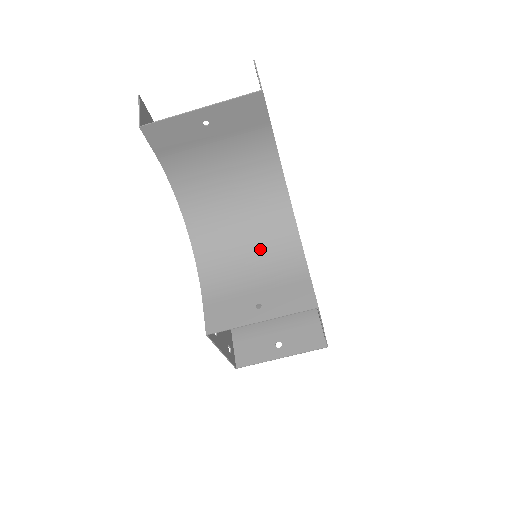
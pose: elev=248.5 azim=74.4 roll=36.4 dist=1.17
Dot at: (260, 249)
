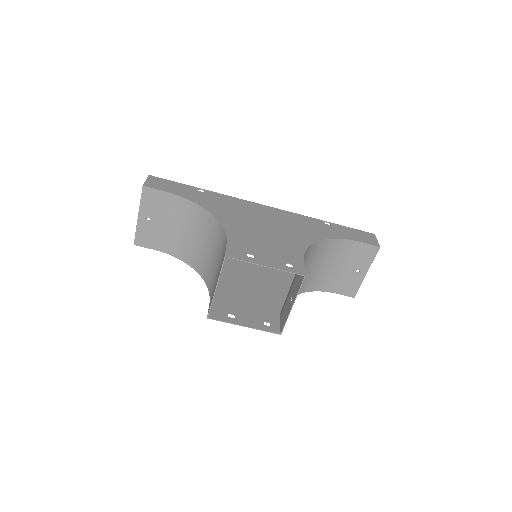
Dot at: (216, 251)
